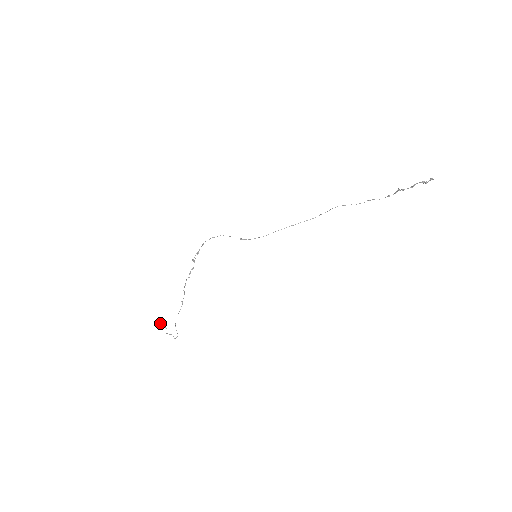
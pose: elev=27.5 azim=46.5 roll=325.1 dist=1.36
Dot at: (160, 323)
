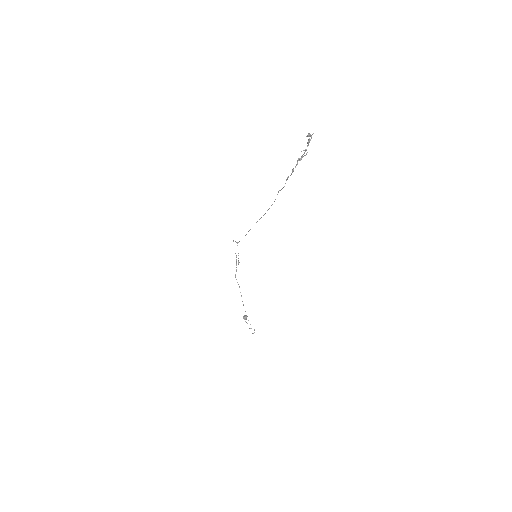
Dot at: (244, 319)
